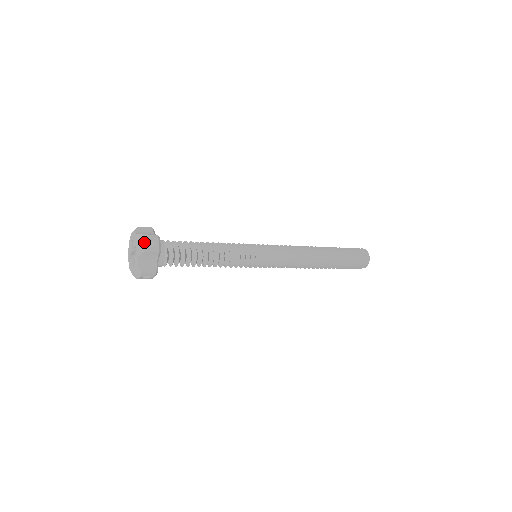
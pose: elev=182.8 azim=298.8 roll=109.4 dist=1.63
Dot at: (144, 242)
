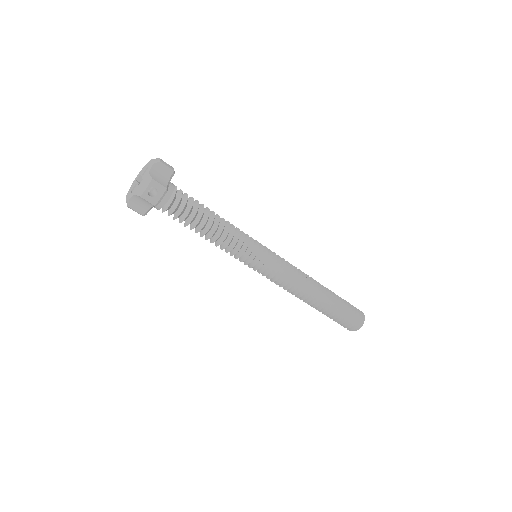
Dot at: occluded
